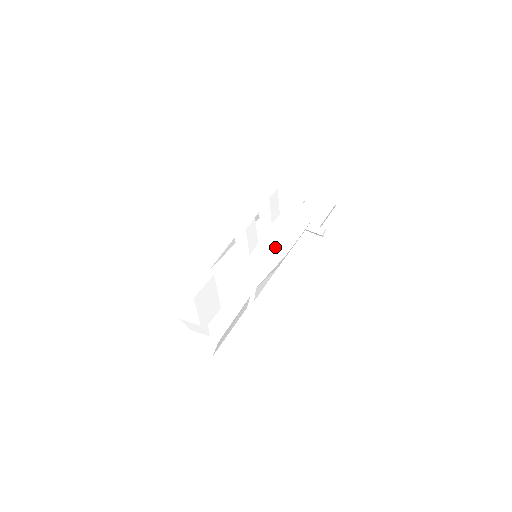
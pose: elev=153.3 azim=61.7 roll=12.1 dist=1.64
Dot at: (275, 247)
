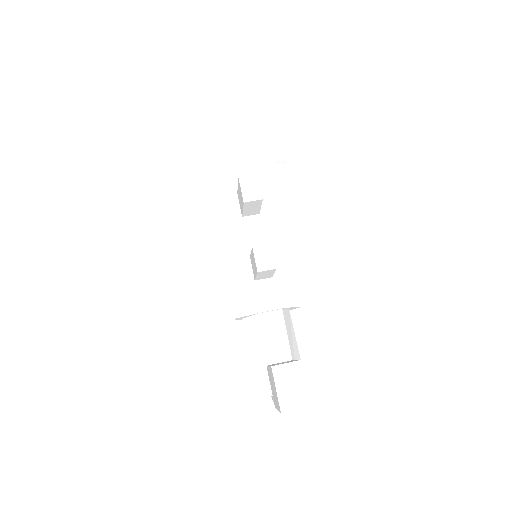
Dot at: (282, 242)
